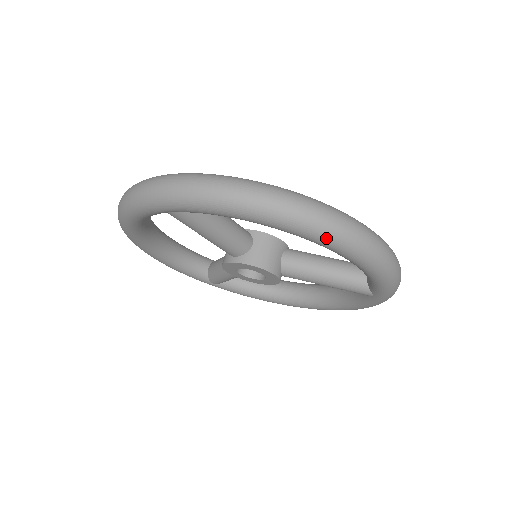
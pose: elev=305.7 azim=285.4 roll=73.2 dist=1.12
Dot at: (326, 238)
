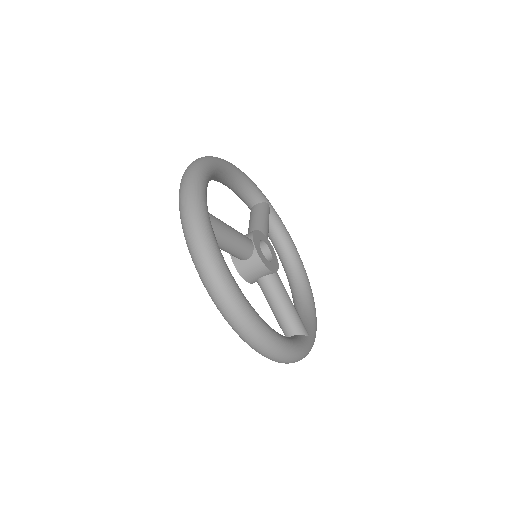
Dot at: (239, 336)
